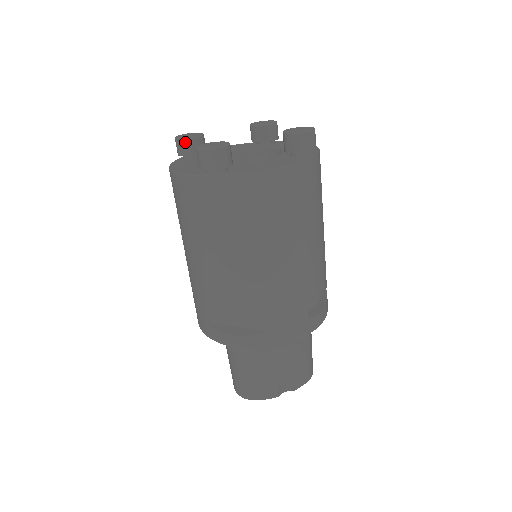
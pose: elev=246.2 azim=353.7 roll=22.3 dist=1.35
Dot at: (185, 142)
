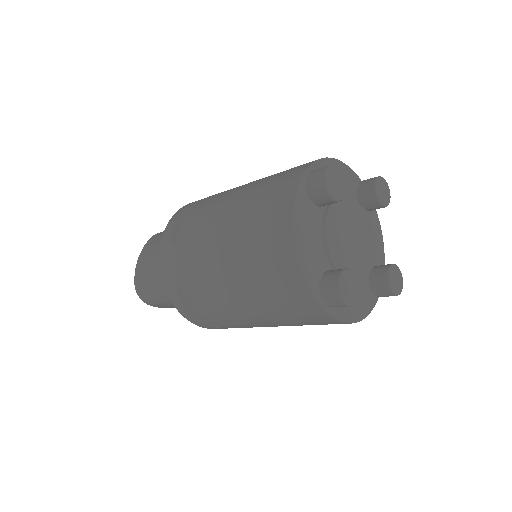
Dot at: (328, 199)
